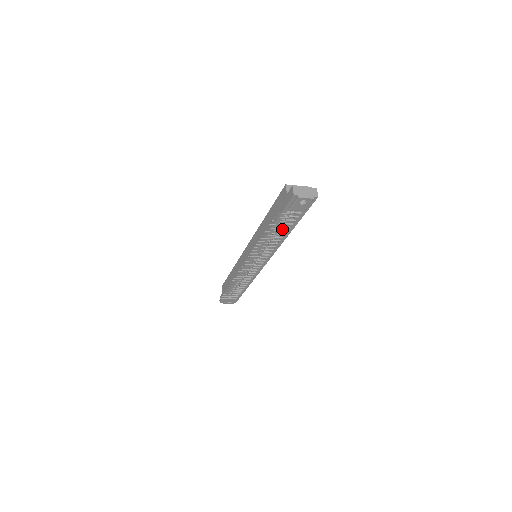
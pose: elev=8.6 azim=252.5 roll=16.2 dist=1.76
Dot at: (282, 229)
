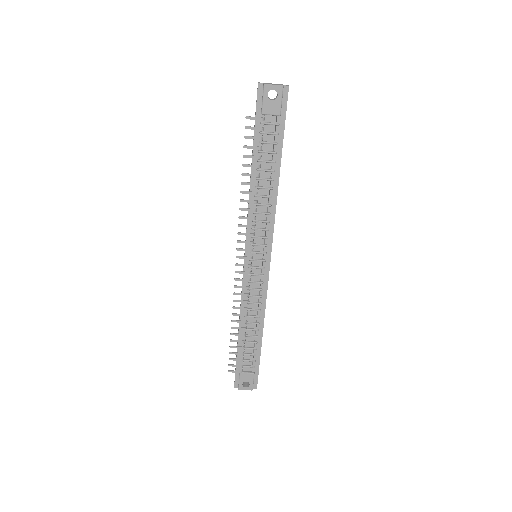
Dot at: (266, 168)
